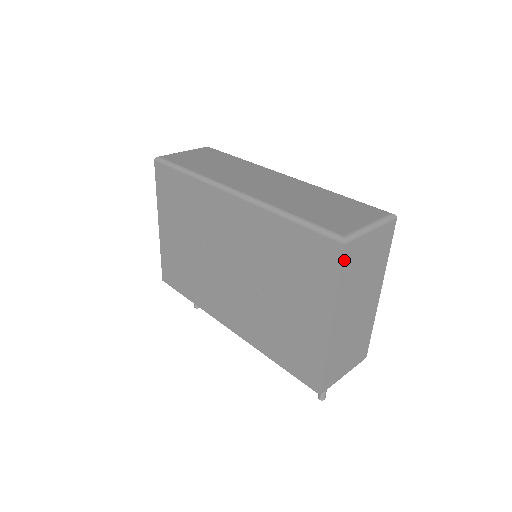
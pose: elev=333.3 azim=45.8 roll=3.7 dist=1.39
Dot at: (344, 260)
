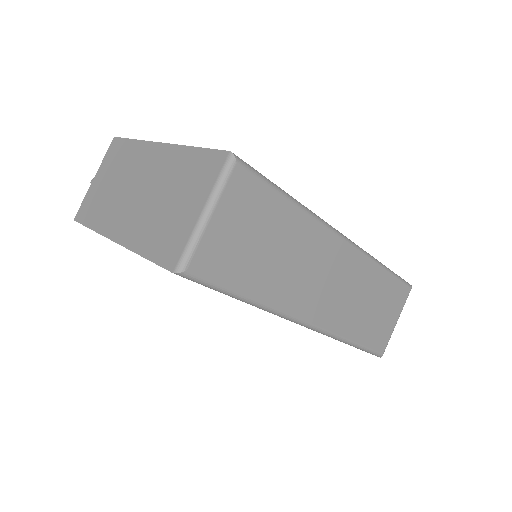
Dot at: occluded
